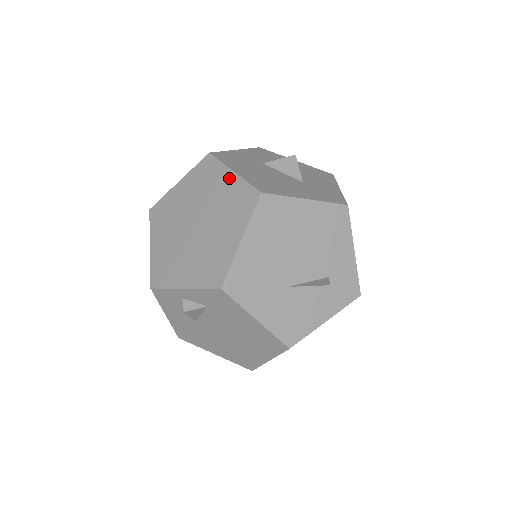
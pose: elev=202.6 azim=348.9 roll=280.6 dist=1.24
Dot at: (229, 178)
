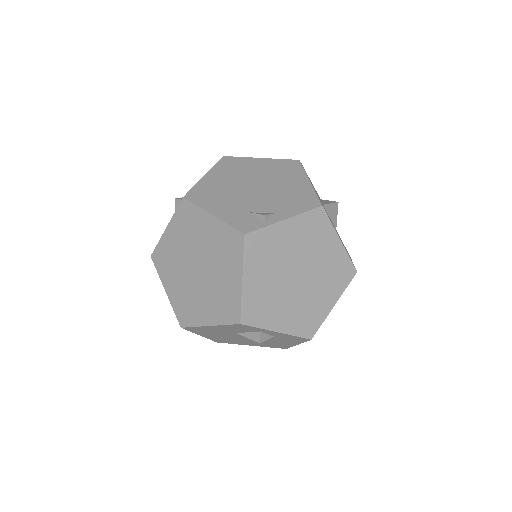
Dot at: (336, 245)
